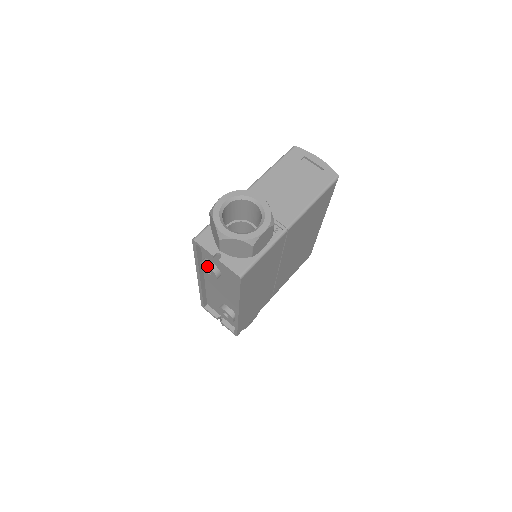
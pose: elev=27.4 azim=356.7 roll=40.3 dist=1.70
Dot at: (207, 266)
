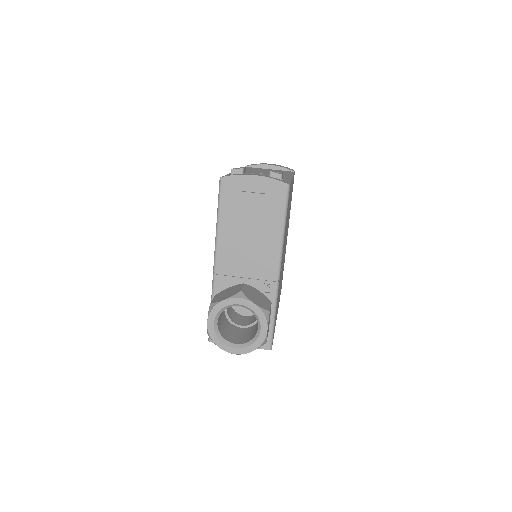
Dot at: occluded
